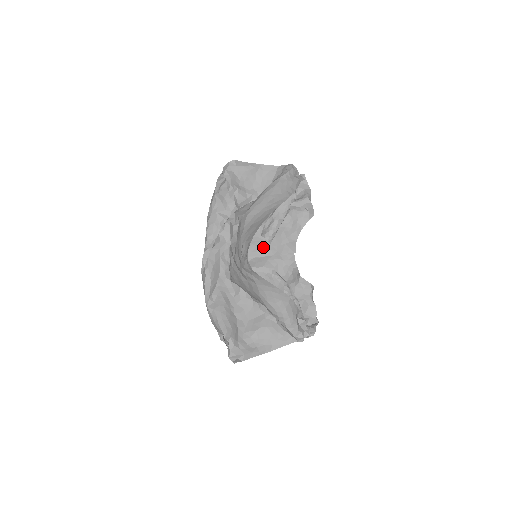
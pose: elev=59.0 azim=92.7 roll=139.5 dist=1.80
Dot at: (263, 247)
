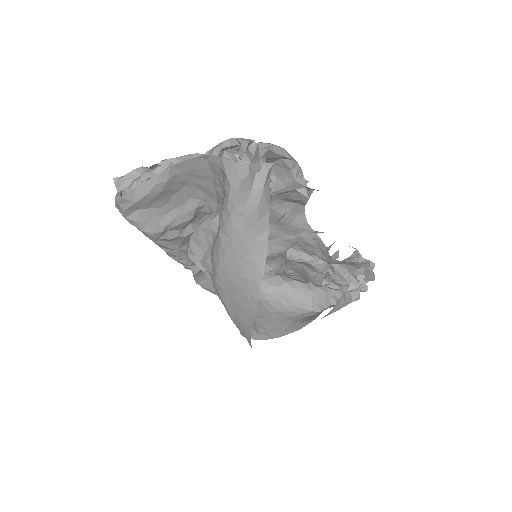
Dot at: occluded
